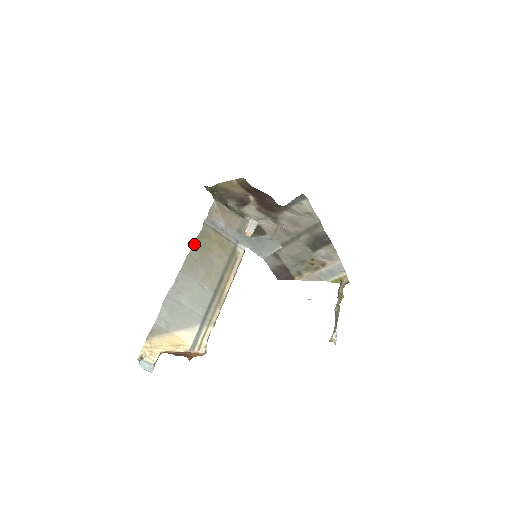
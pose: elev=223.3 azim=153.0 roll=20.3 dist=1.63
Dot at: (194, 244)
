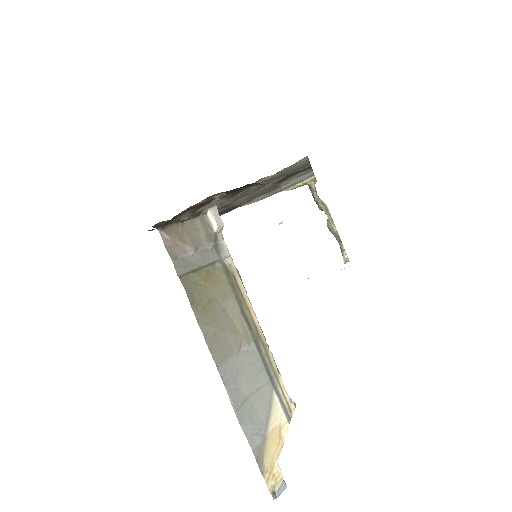
Dot at: (197, 318)
